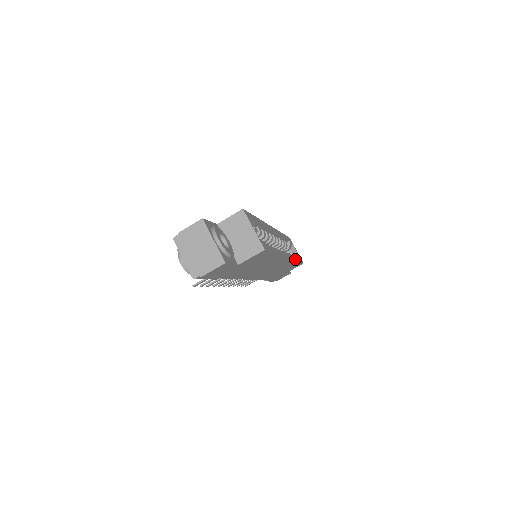
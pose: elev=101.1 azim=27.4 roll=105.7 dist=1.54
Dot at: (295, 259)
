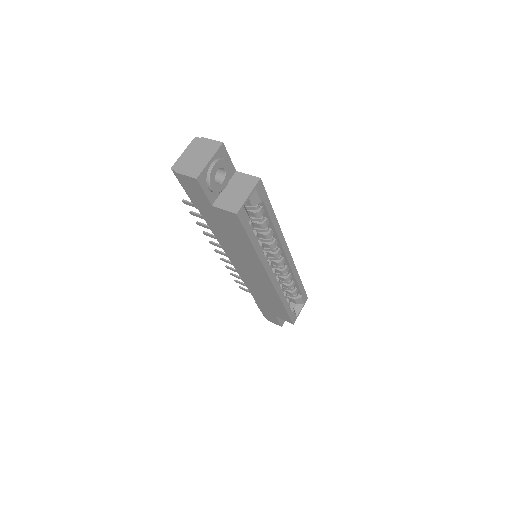
Dot at: (283, 300)
